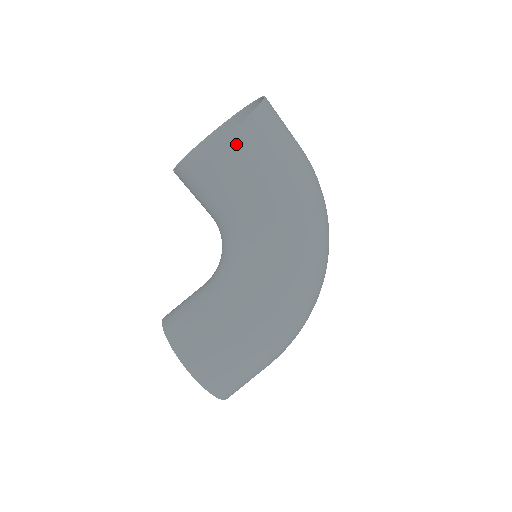
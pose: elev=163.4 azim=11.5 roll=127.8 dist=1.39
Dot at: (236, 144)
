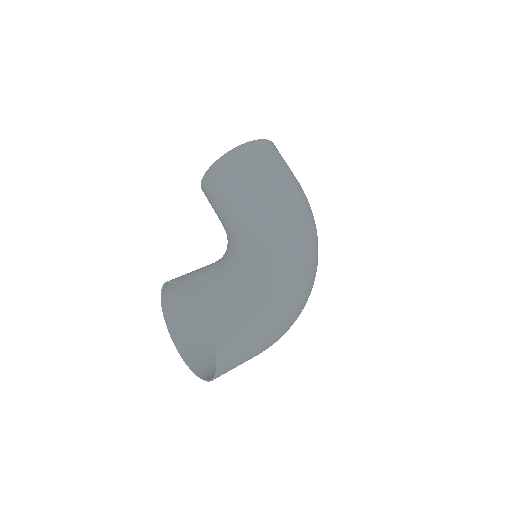
Dot at: (259, 147)
